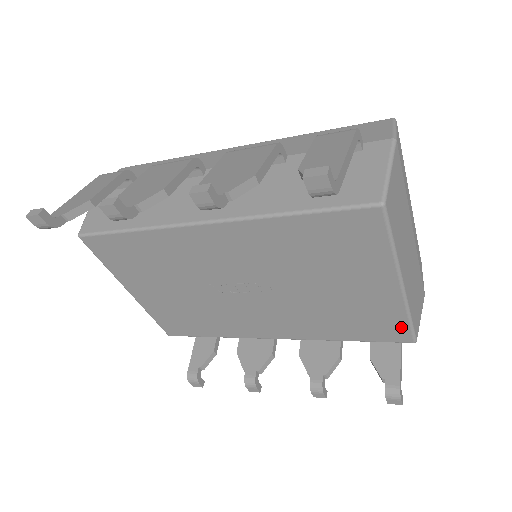
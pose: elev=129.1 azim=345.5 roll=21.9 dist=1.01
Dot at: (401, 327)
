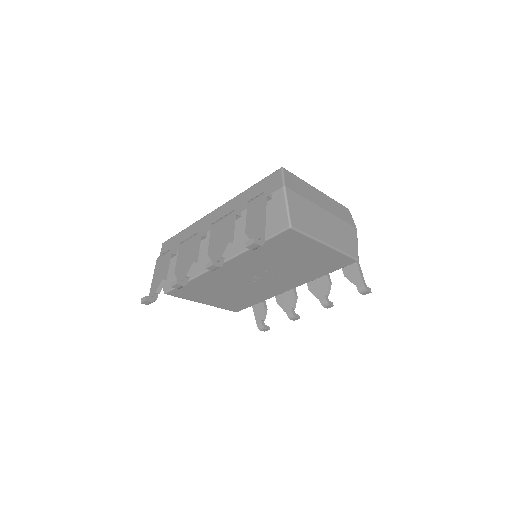
Dot at: (345, 259)
